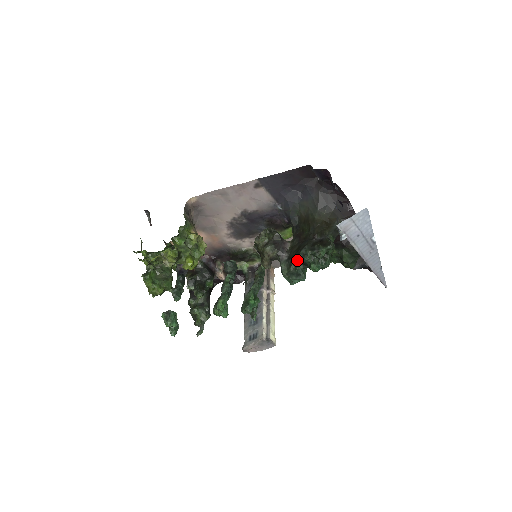
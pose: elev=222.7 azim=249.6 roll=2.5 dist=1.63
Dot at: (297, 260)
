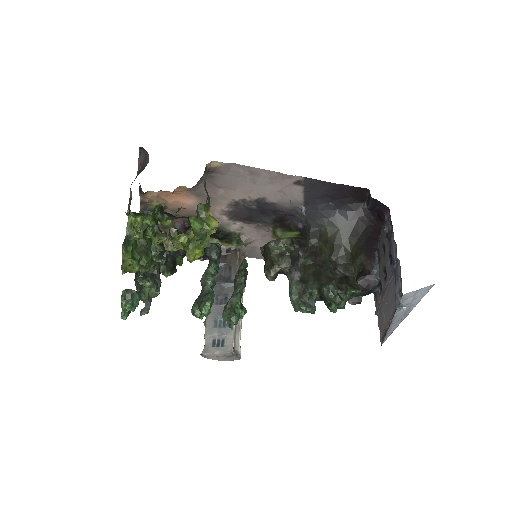
Dot at: (316, 290)
